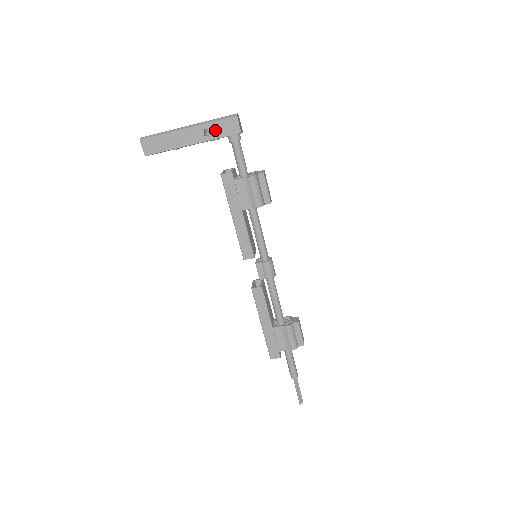
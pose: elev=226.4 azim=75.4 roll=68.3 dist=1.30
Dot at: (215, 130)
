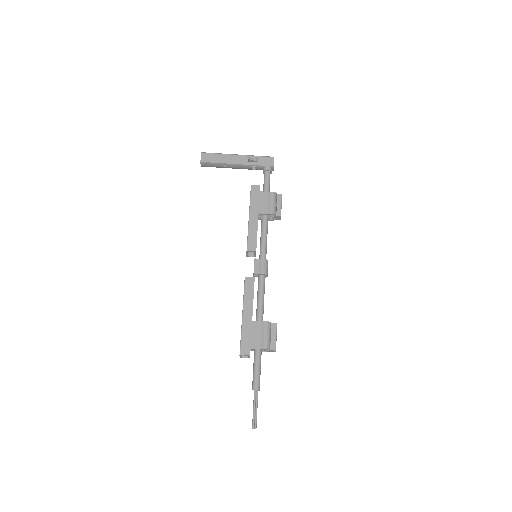
Dot at: (256, 161)
